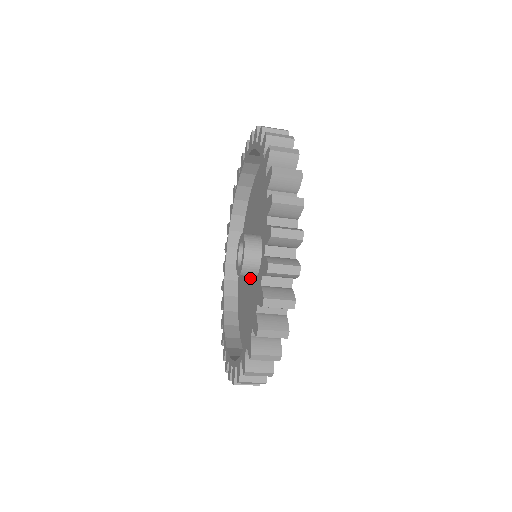
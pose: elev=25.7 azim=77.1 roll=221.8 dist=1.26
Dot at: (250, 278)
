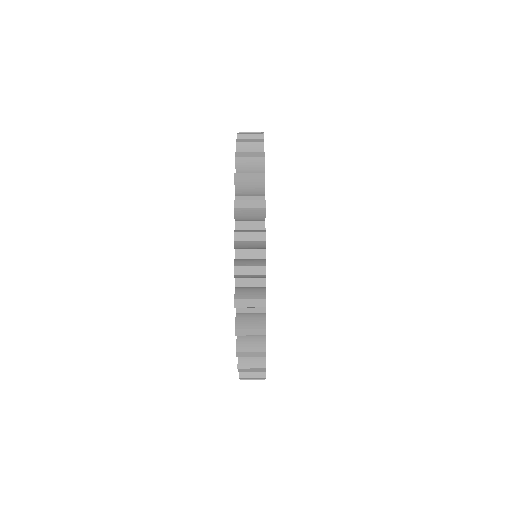
Dot at: occluded
